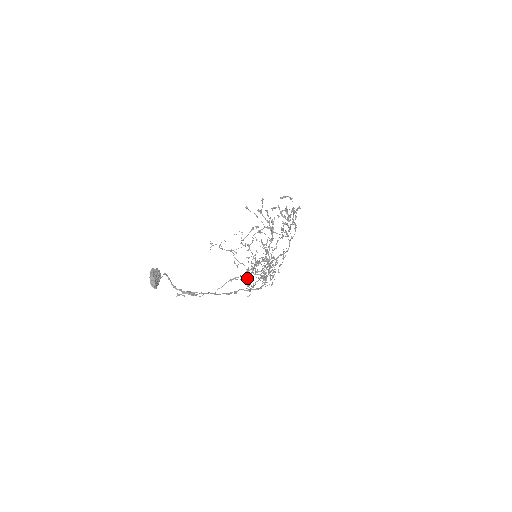
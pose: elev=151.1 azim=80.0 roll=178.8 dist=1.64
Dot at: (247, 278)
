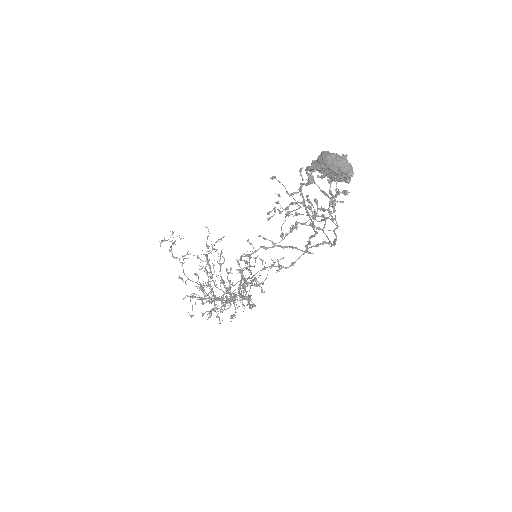
Dot at: occluded
